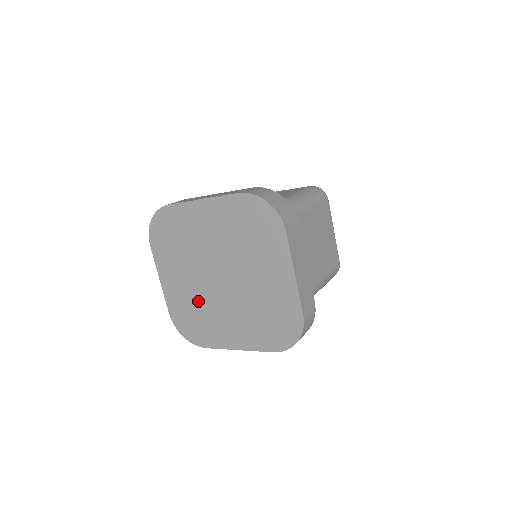
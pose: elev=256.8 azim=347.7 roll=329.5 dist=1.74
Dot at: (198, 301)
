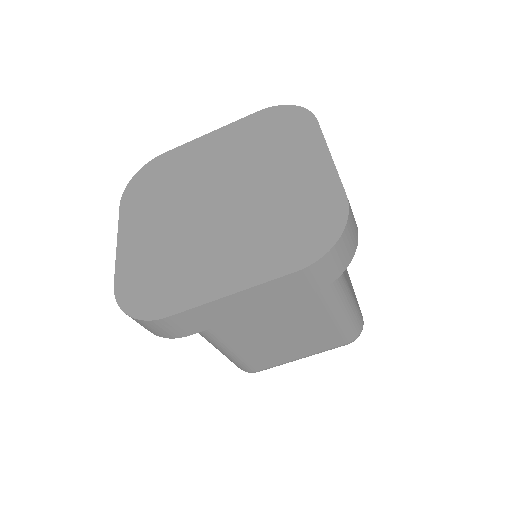
Dot at: (173, 246)
